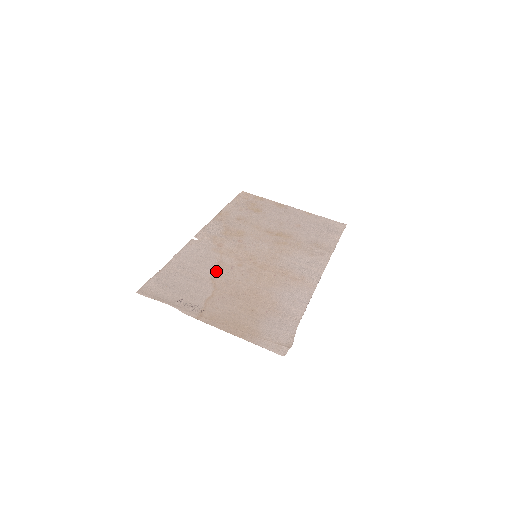
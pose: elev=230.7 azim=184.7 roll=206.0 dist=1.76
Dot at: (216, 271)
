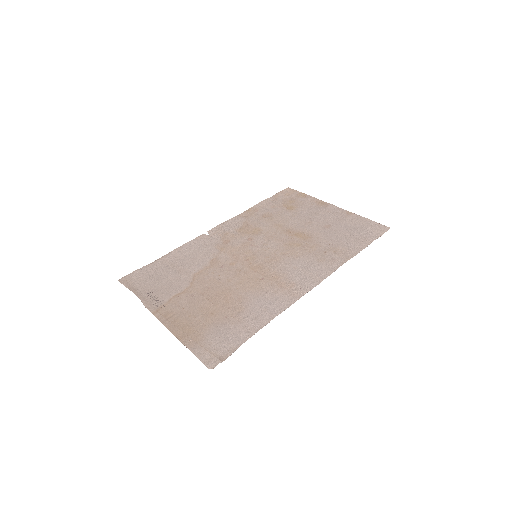
Dot at: (204, 268)
